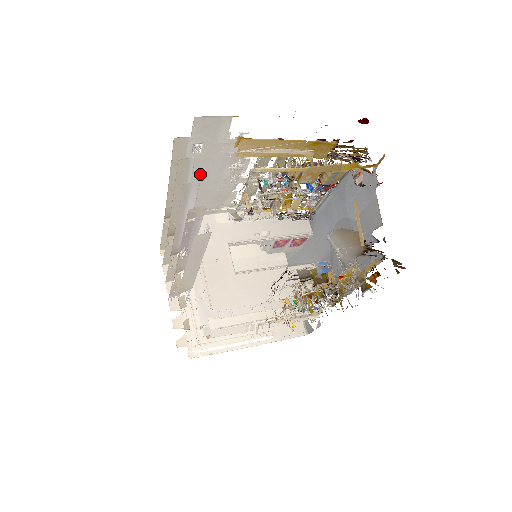
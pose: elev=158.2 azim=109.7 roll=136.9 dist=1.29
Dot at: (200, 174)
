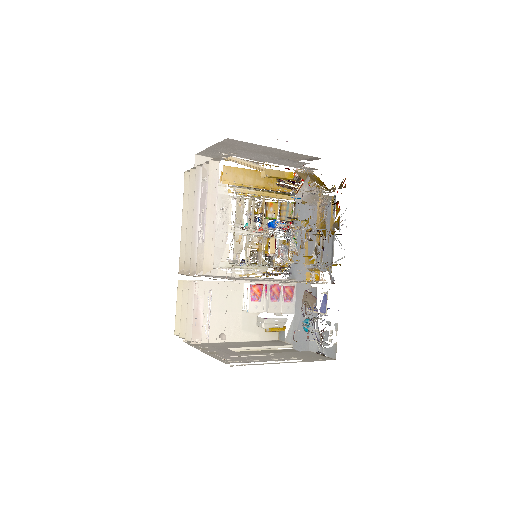
Dot at: occluded
